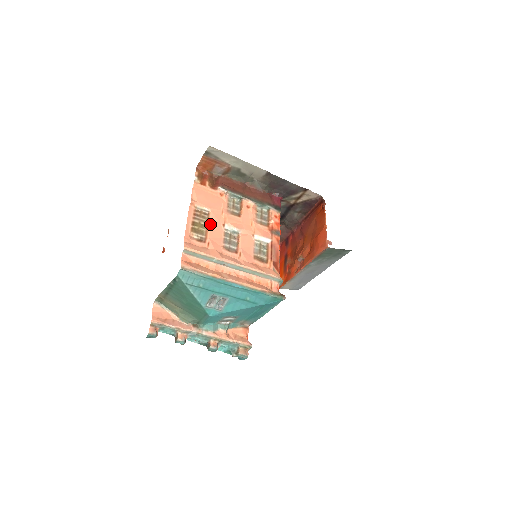
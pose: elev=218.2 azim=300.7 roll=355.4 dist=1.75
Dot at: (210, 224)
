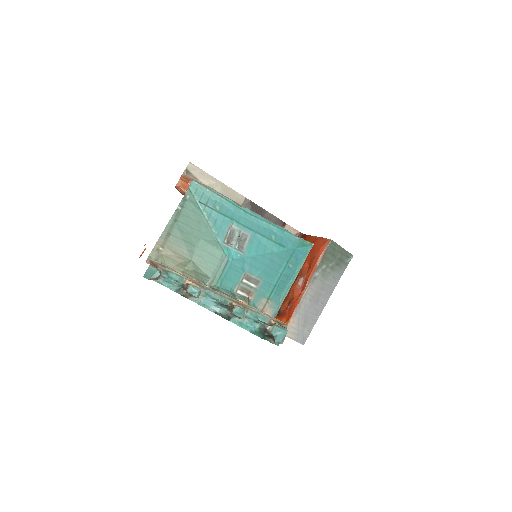
Dot at: occluded
